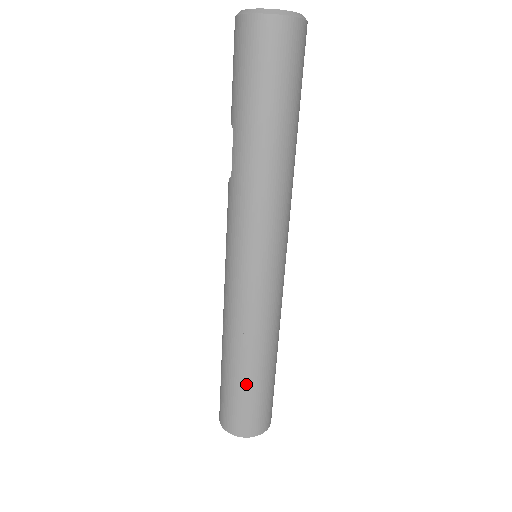
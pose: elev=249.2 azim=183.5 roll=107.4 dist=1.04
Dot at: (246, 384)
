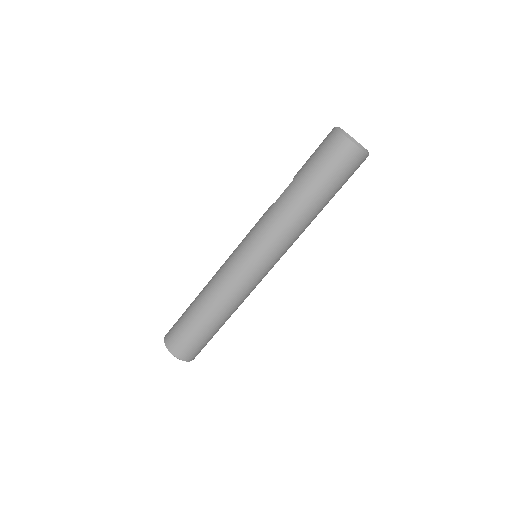
Dot at: (197, 322)
